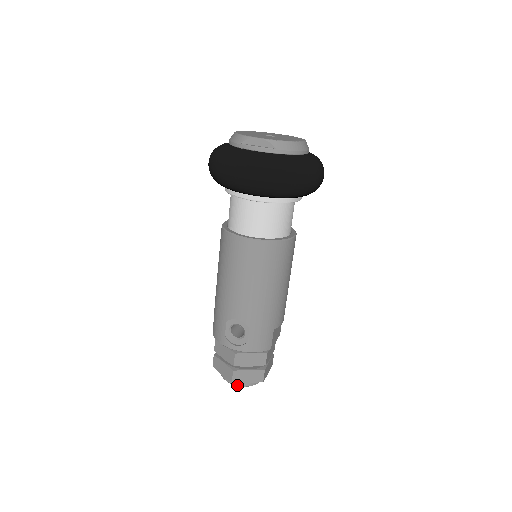
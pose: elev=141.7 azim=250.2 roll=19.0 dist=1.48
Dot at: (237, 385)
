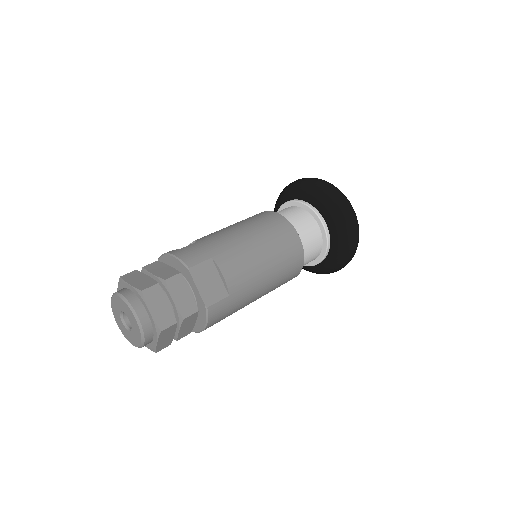
Dot at: (117, 292)
